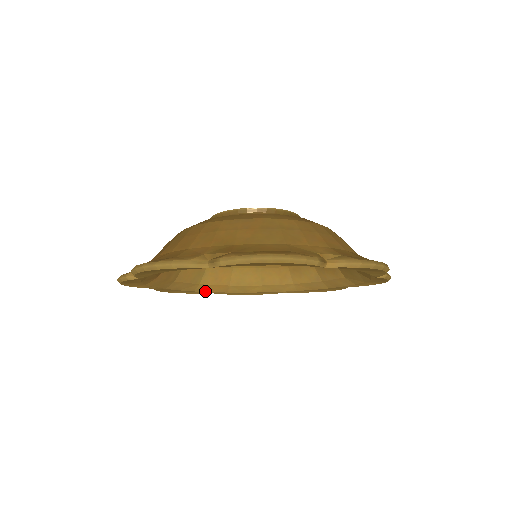
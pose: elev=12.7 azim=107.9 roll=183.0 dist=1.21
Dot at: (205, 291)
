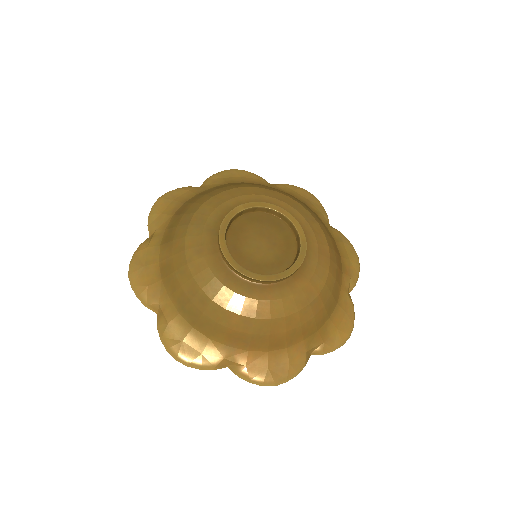
Dot at: occluded
